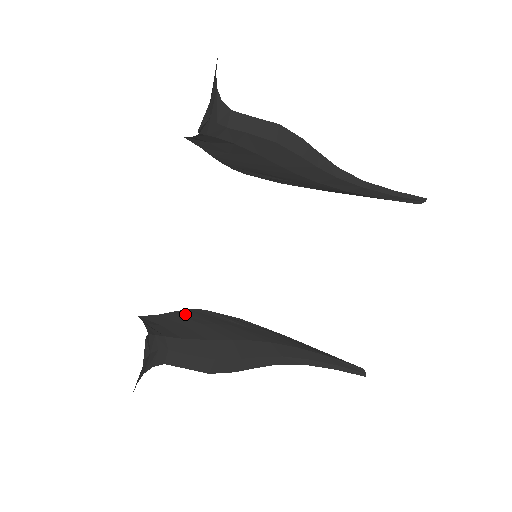
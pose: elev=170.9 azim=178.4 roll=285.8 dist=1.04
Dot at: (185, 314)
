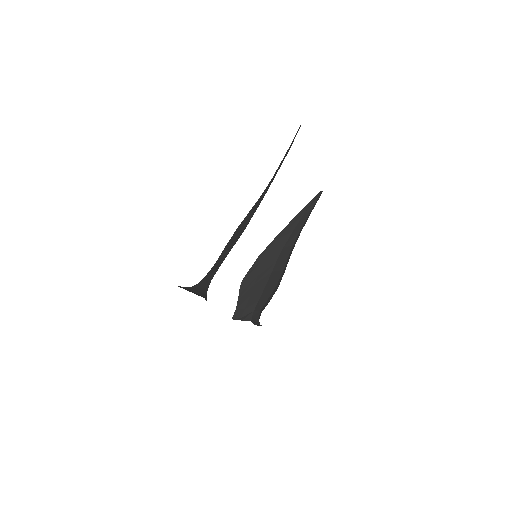
Dot at: (243, 292)
